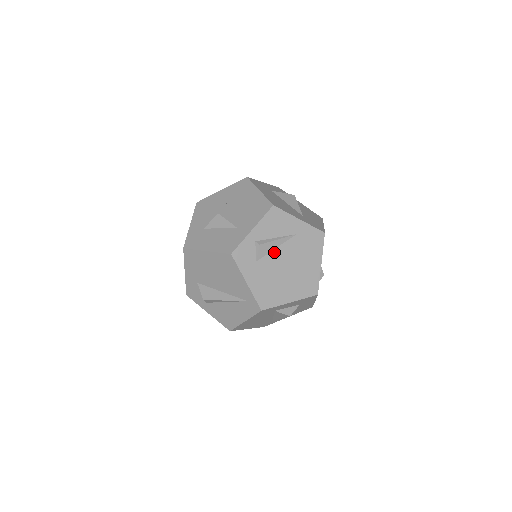
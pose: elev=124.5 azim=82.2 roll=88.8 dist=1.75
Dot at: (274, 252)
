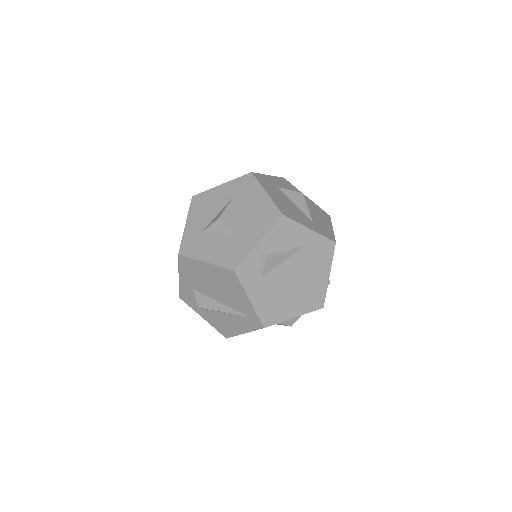
Dot at: (281, 266)
